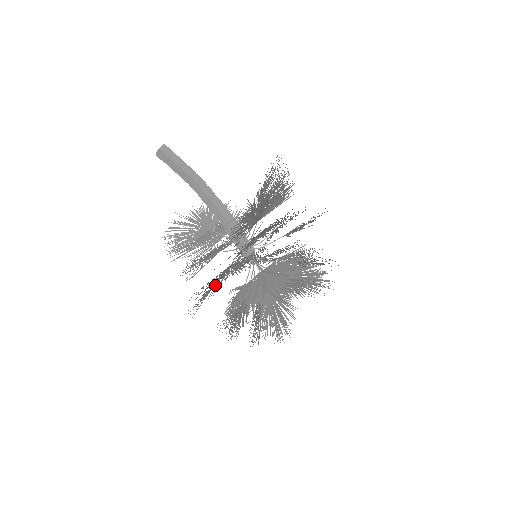
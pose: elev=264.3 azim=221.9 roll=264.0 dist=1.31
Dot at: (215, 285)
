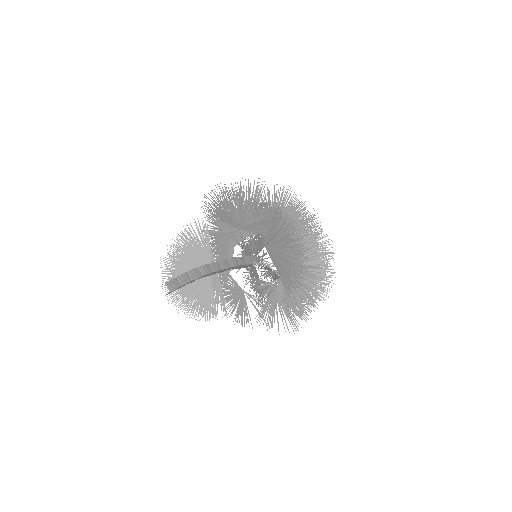
Dot at: (255, 301)
